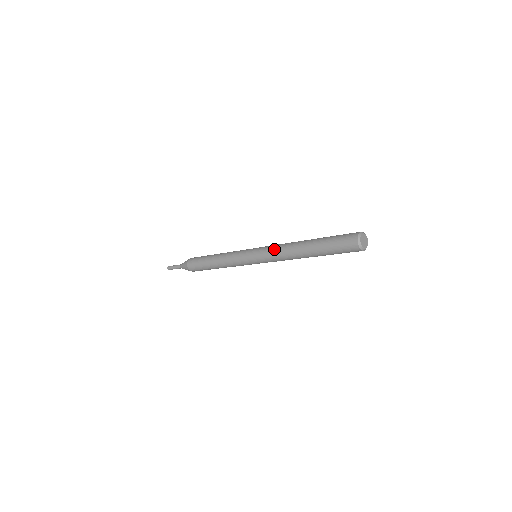
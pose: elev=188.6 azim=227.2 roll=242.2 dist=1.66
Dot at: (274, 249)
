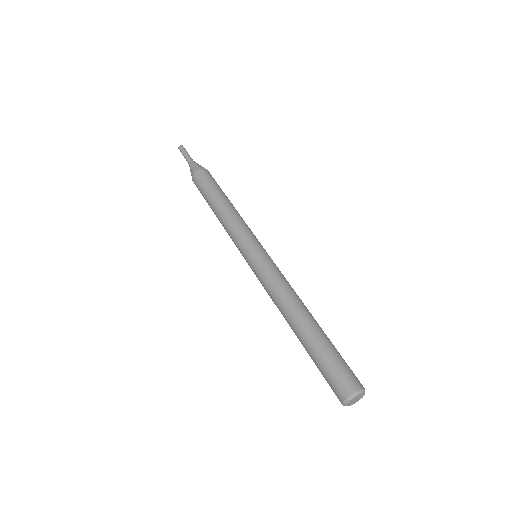
Dot at: occluded
